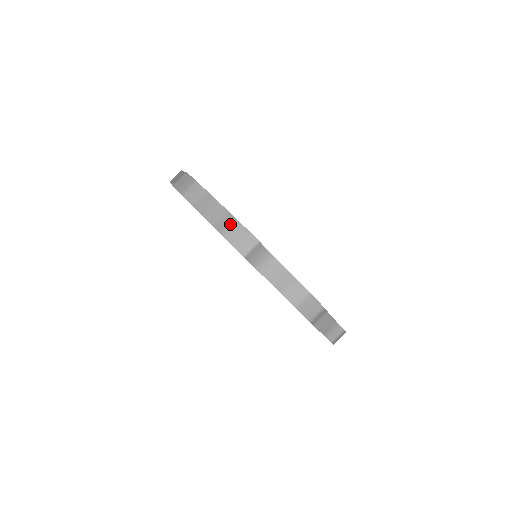
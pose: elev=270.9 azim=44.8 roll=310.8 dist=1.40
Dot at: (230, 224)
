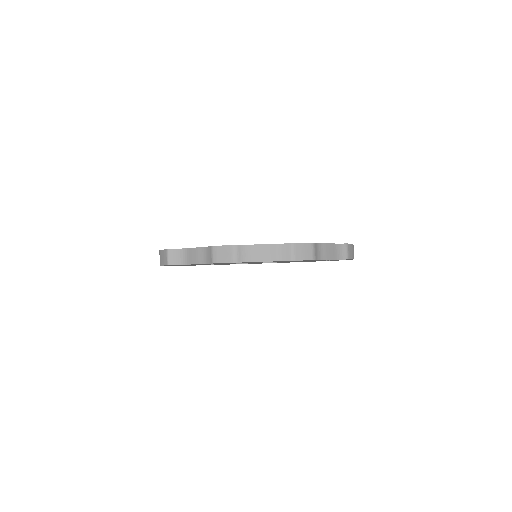
Dot at: occluded
